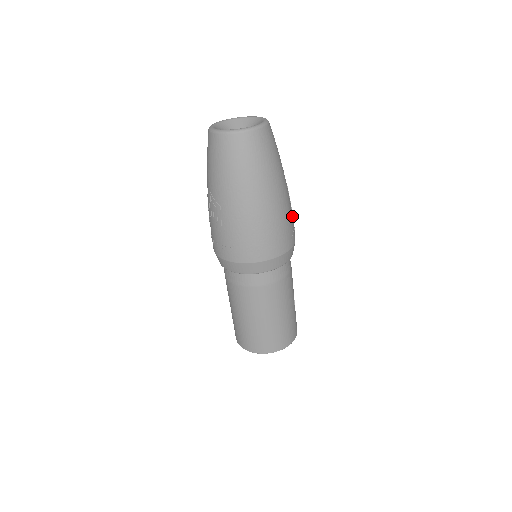
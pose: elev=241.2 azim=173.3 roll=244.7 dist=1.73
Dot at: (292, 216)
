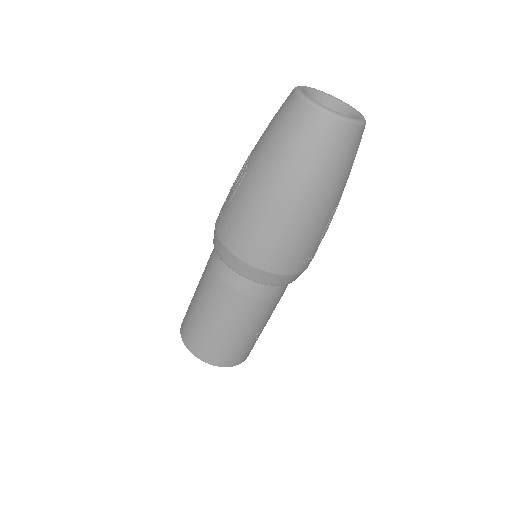
Dot at: (315, 245)
